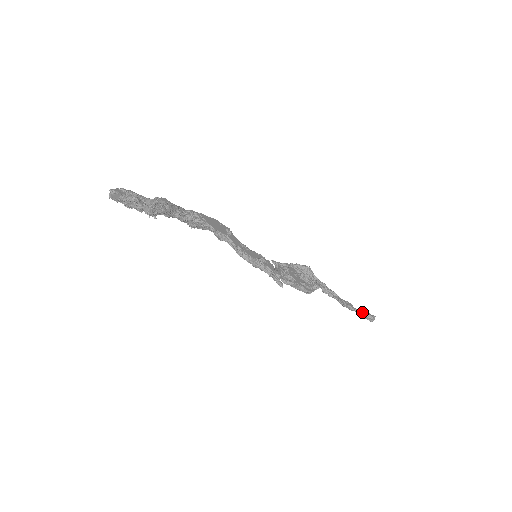
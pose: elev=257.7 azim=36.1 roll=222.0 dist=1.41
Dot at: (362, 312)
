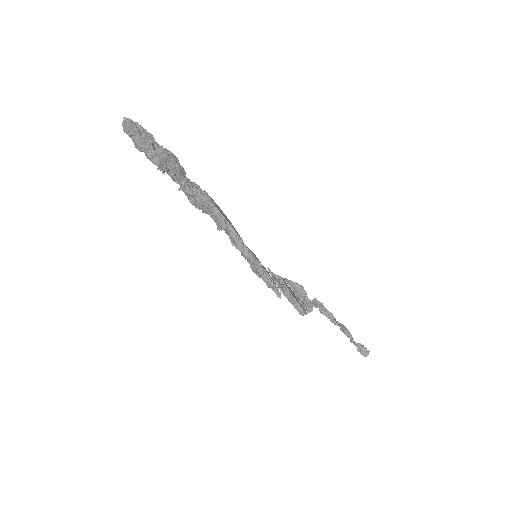
Dot at: (357, 343)
